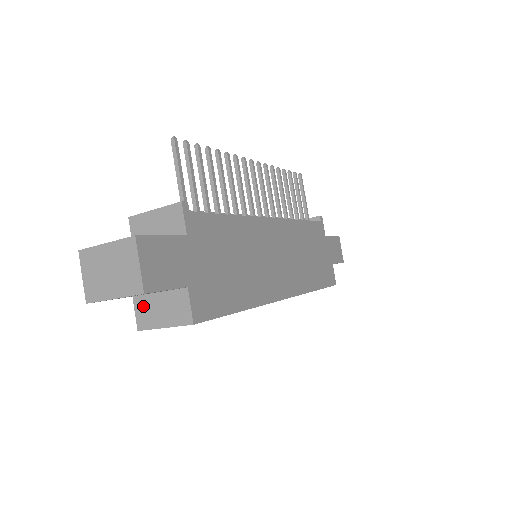
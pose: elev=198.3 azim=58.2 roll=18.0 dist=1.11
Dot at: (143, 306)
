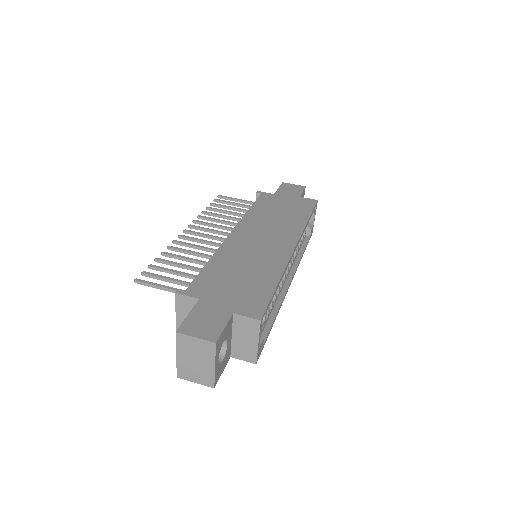
Dot at: (239, 352)
